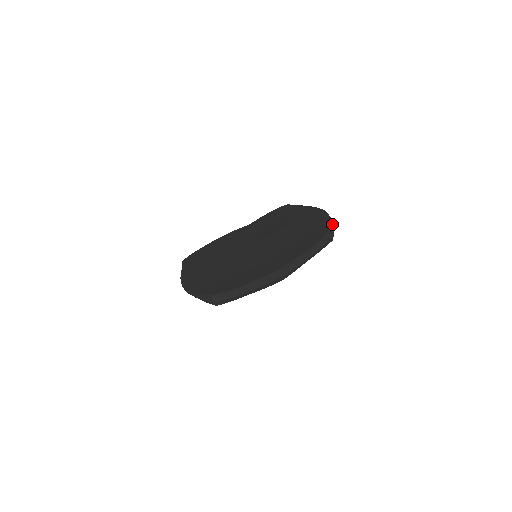
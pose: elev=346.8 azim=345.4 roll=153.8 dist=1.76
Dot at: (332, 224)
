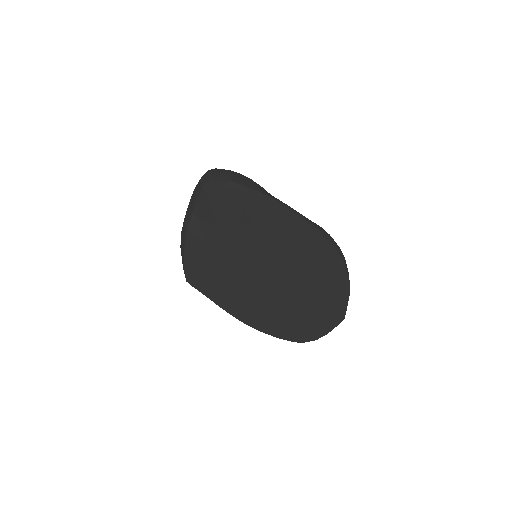
Dot at: (332, 244)
